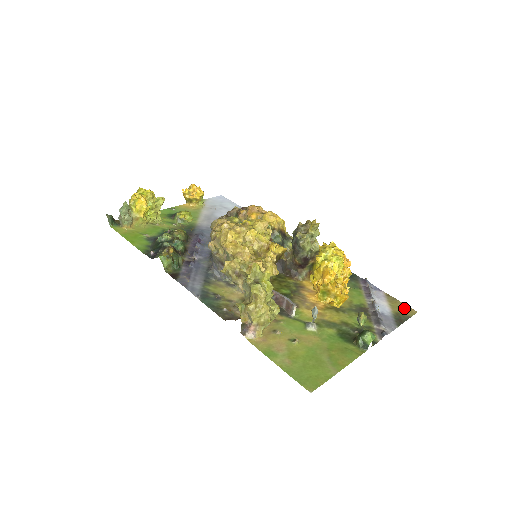
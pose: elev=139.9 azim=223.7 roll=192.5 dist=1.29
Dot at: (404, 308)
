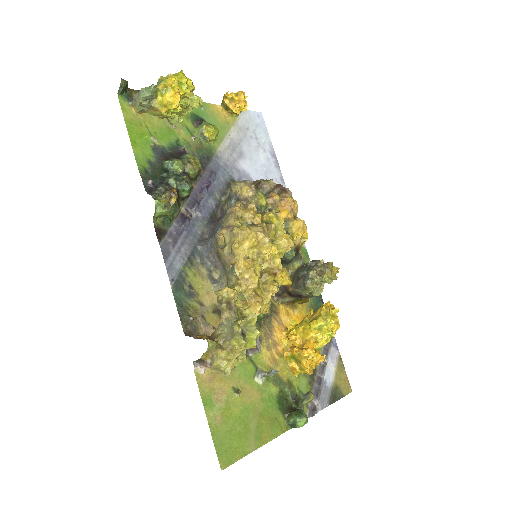
Dot at: (345, 382)
